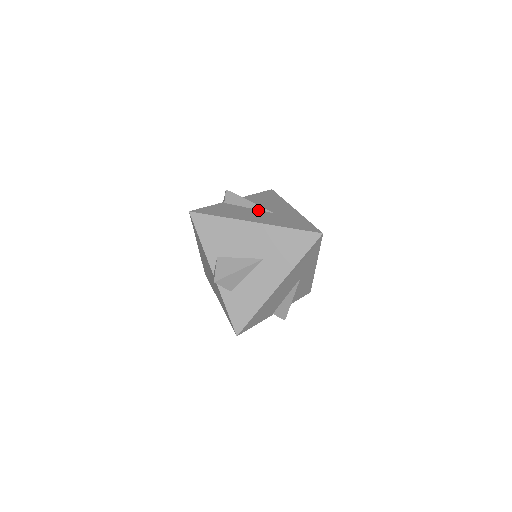
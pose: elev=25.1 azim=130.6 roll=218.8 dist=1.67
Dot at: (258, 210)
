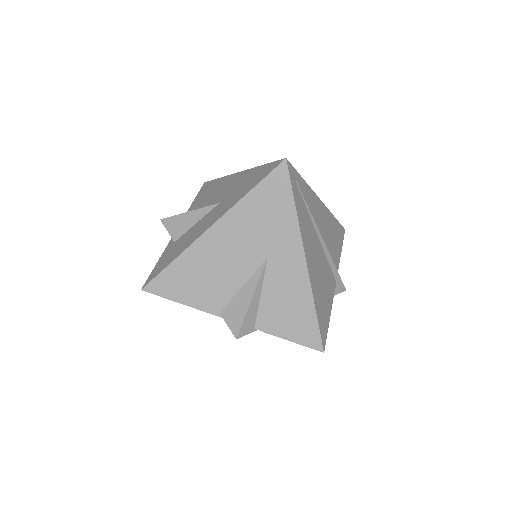
Dot at: occluded
